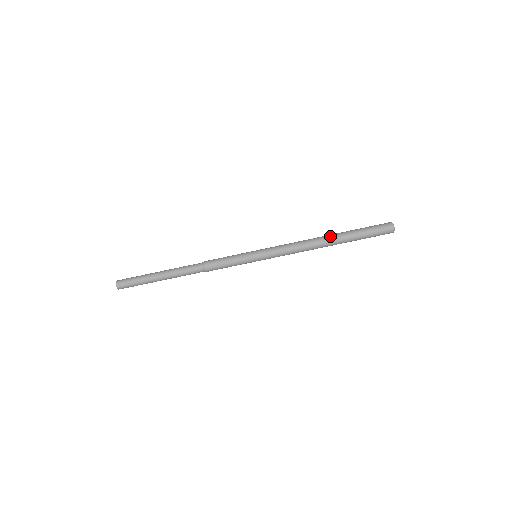
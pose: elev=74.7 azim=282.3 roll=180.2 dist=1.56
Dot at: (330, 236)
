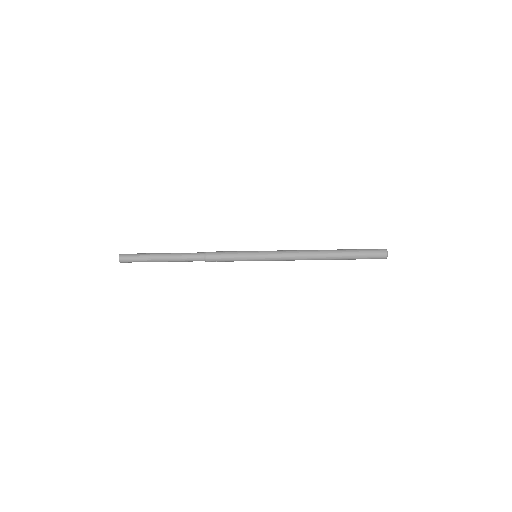
Dot at: (328, 254)
